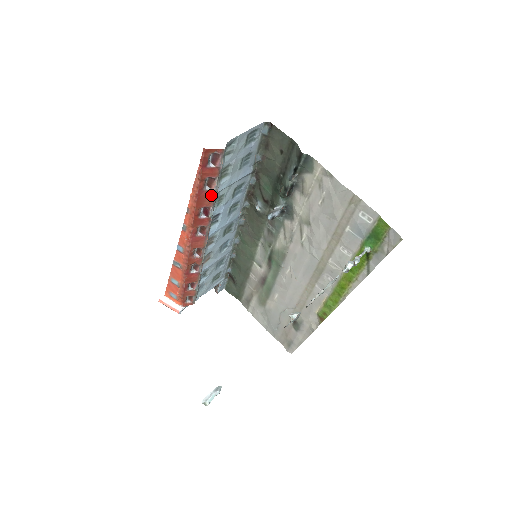
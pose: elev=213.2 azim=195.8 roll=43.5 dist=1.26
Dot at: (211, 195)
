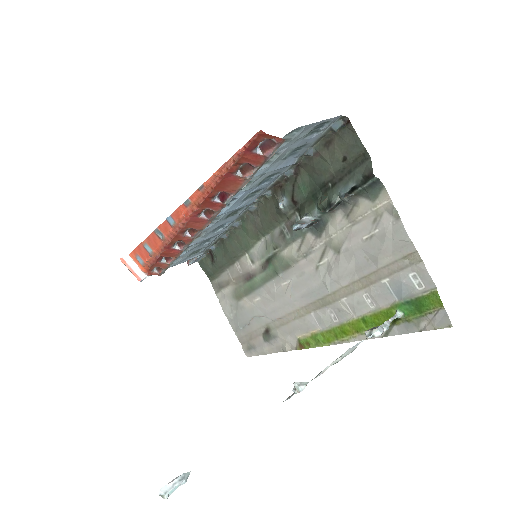
Dot at: (239, 182)
